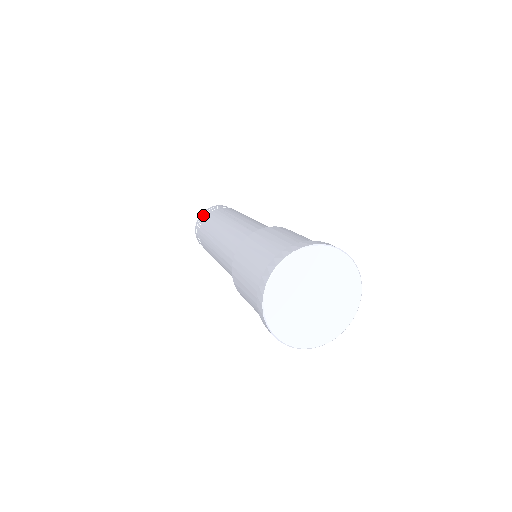
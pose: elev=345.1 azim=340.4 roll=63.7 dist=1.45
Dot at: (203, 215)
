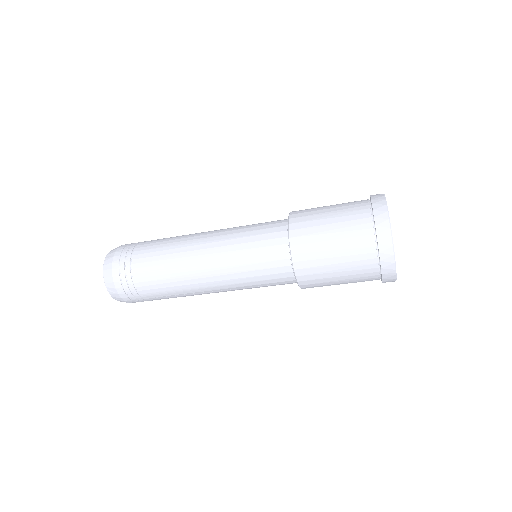
Dot at: occluded
